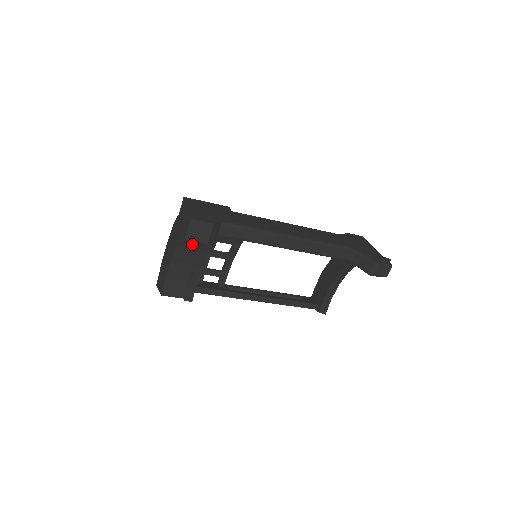
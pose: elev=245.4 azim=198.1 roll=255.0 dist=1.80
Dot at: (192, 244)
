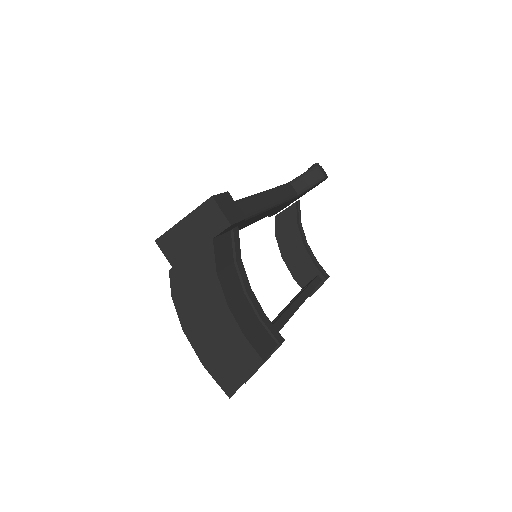
Dot at: (225, 259)
